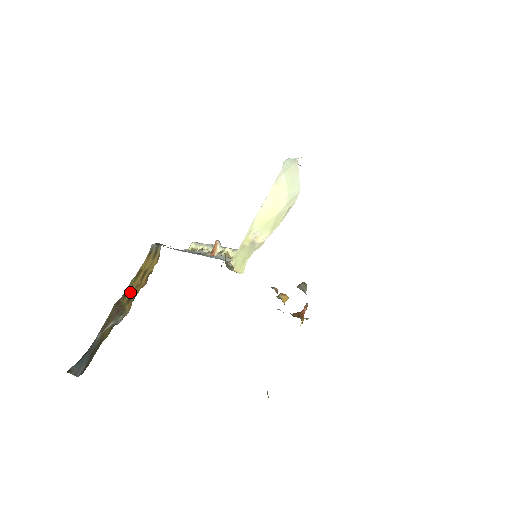
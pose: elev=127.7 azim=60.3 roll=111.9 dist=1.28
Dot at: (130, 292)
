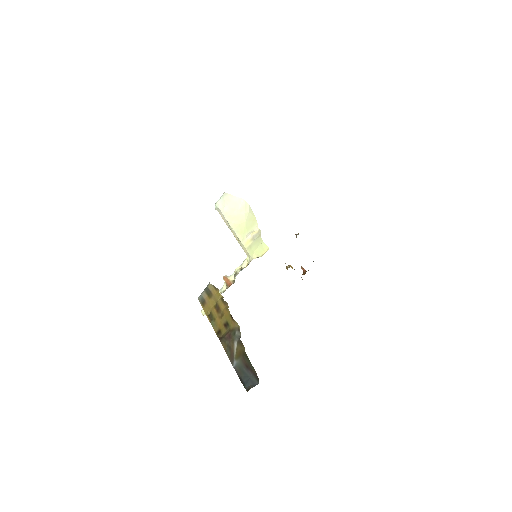
Dot at: (221, 325)
